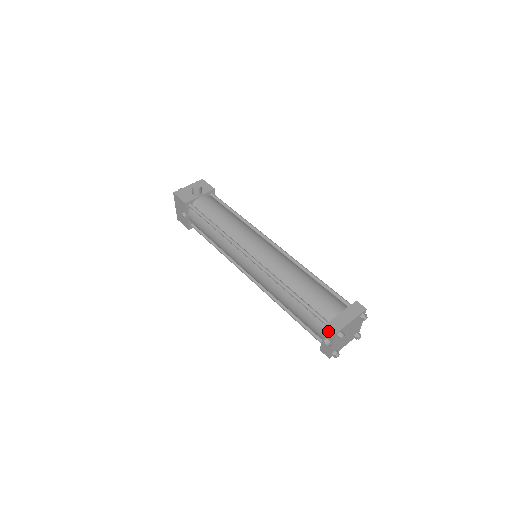
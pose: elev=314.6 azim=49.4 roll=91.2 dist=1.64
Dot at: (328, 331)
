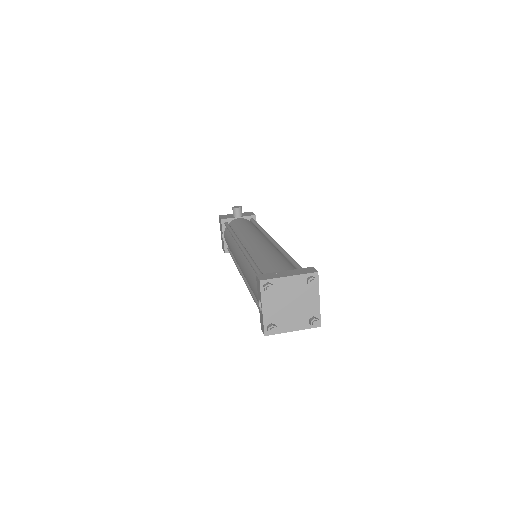
Dot at: (258, 283)
